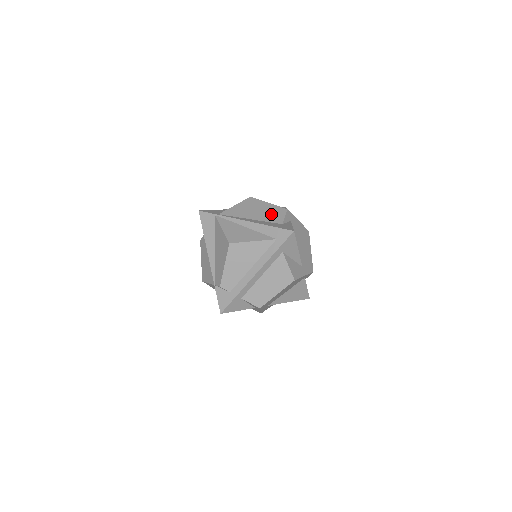
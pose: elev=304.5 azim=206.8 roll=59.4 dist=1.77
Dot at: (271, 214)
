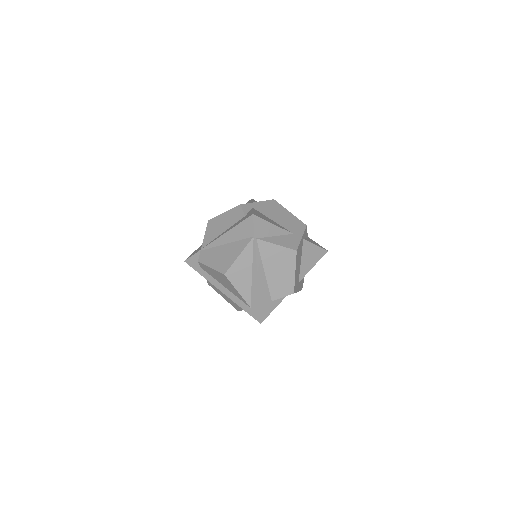
Dot at: (280, 285)
